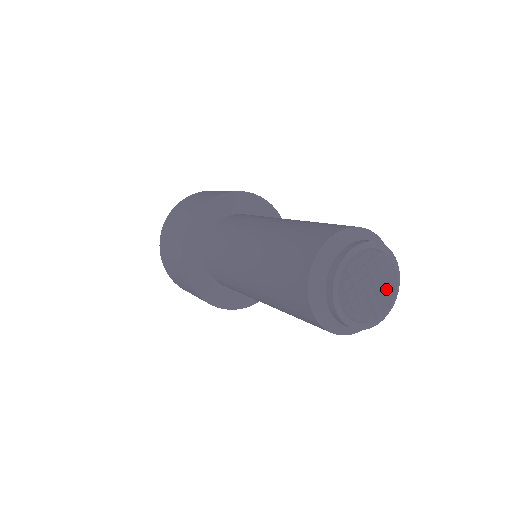
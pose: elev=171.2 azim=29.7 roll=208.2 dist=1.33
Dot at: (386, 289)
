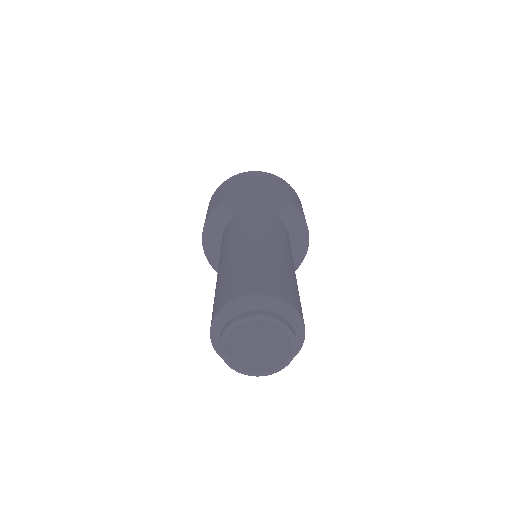
Dot at: (278, 344)
